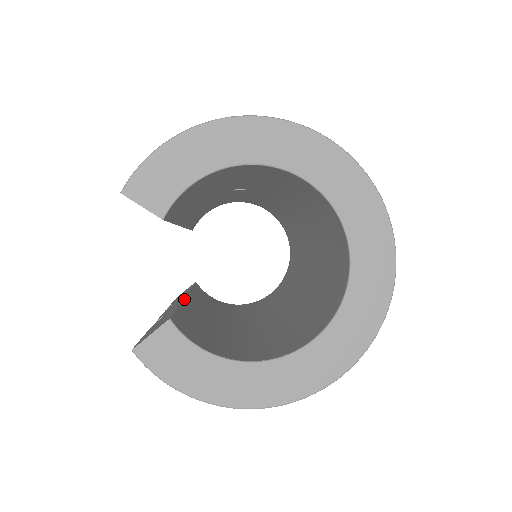
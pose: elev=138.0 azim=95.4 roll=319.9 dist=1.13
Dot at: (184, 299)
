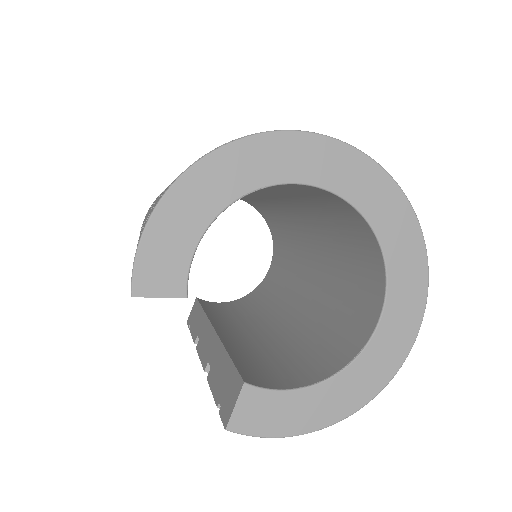
Dot at: (219, 337)
